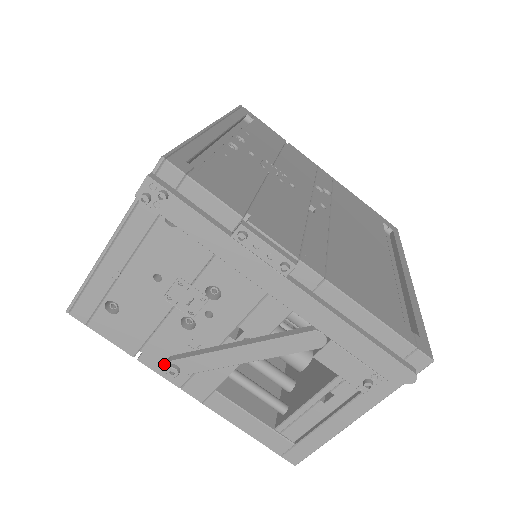
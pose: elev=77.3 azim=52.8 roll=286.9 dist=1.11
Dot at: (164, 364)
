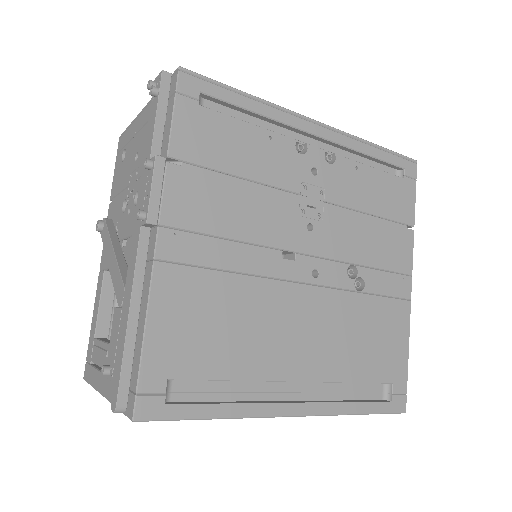
Dot at: occluded
